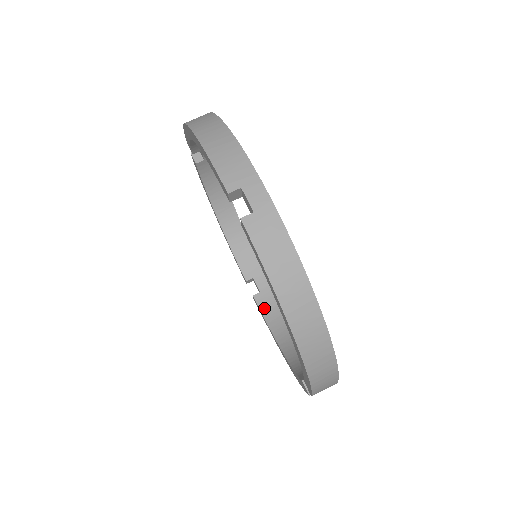
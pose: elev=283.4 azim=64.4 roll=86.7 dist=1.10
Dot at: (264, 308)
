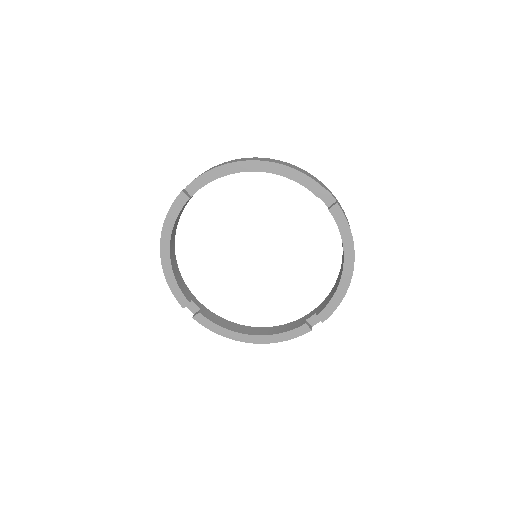
Dot at: (211, 319)
